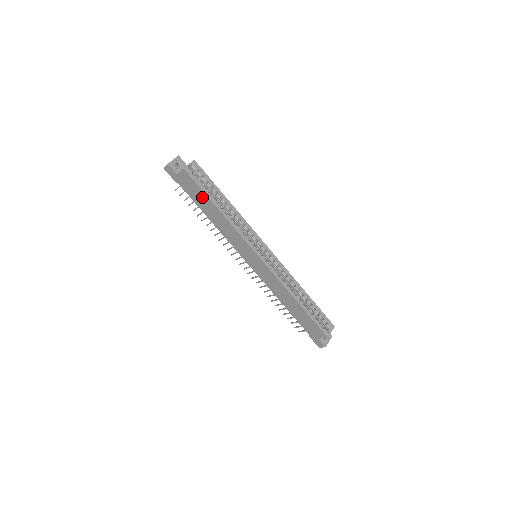
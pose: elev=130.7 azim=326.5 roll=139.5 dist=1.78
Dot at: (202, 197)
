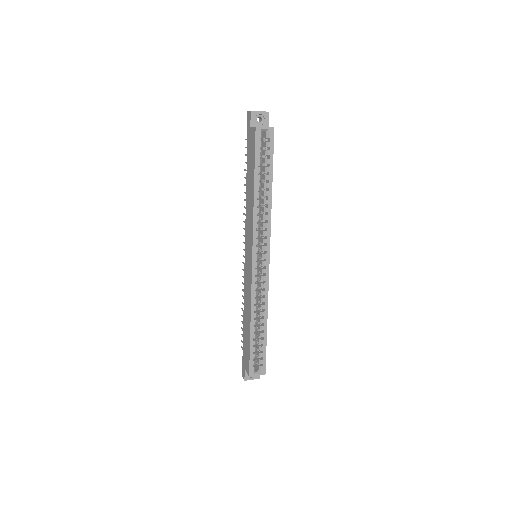
Dot at: (252, 165)
